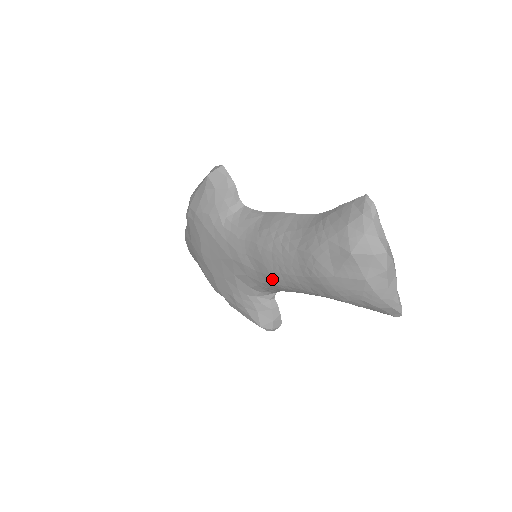
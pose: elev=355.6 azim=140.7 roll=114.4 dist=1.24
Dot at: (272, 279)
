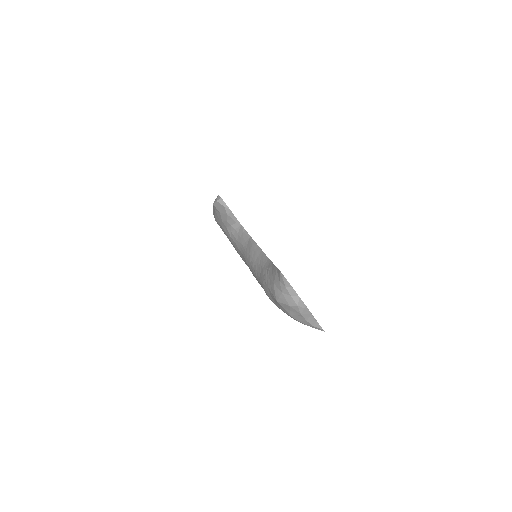
Dot at: occluded
